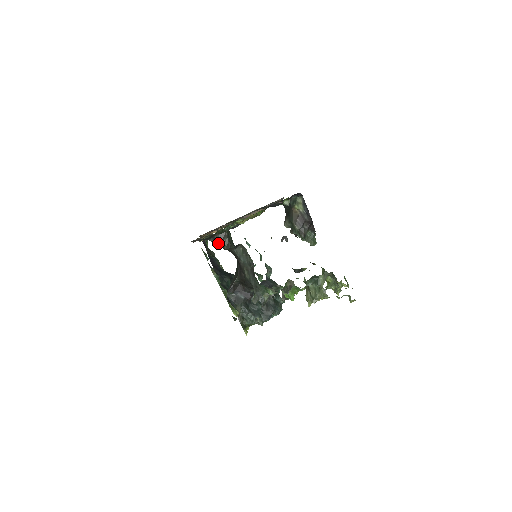
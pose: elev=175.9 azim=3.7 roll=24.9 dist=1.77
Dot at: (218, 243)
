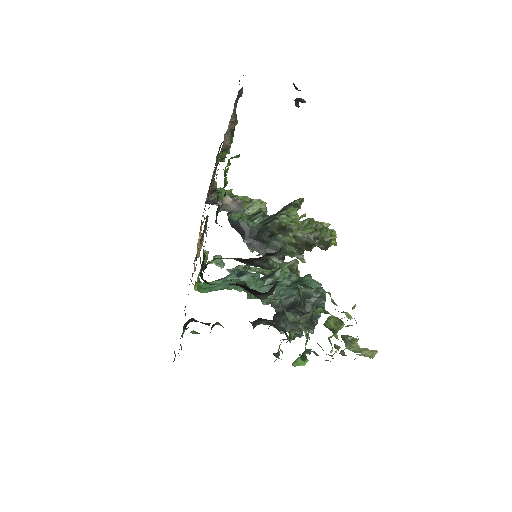
Dot at: occluded
